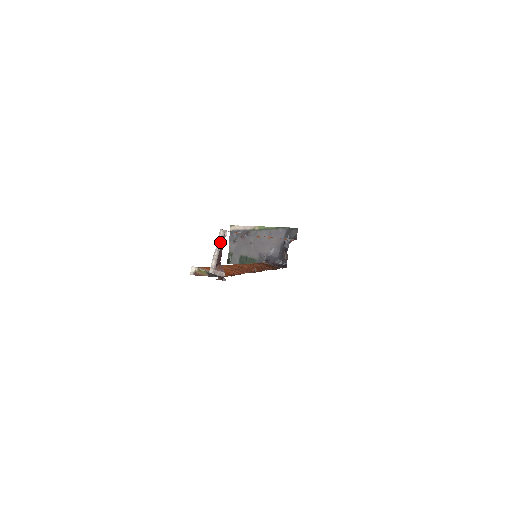
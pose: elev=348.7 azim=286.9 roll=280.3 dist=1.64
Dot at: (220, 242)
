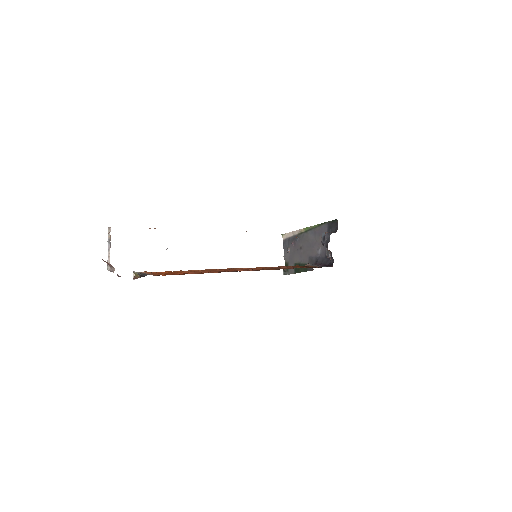
Dot at: (110, 239)
